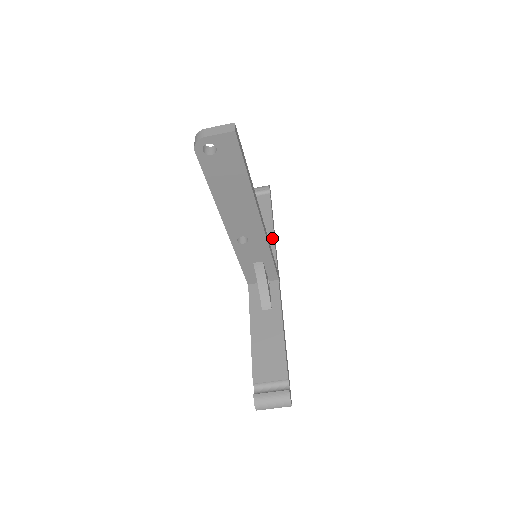
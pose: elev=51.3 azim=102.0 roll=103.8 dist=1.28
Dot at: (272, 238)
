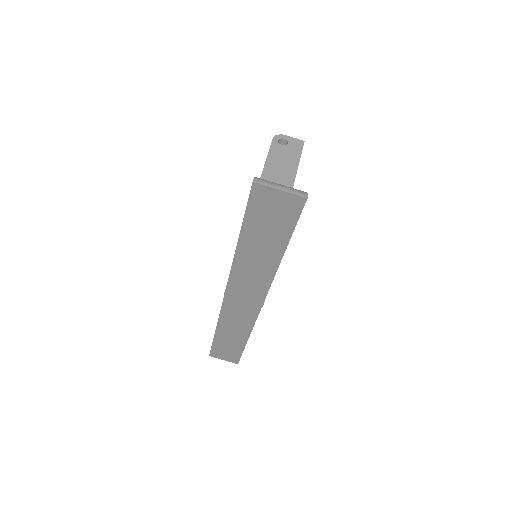
Dot at: occluded
